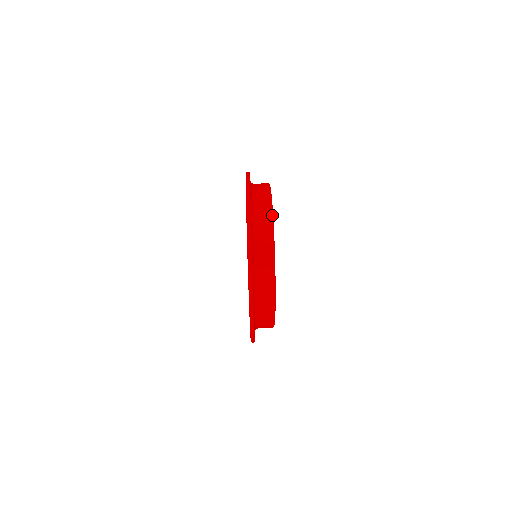
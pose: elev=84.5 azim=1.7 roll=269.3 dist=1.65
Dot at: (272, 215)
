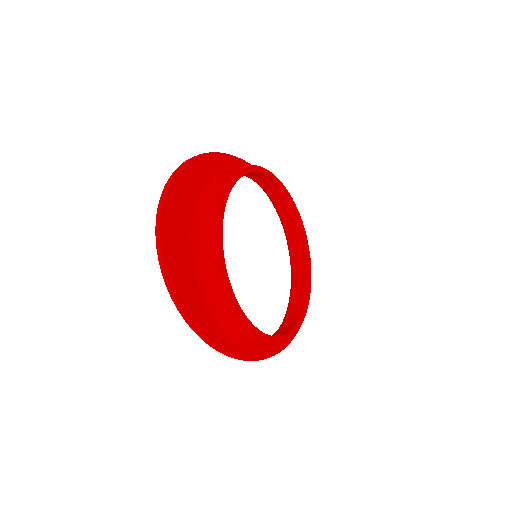
Dot at: (227, 182)
